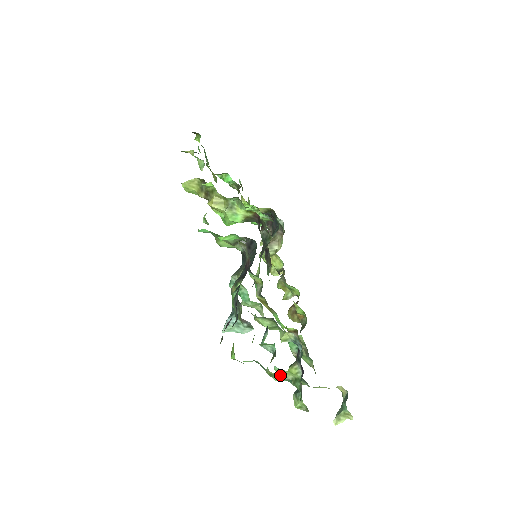
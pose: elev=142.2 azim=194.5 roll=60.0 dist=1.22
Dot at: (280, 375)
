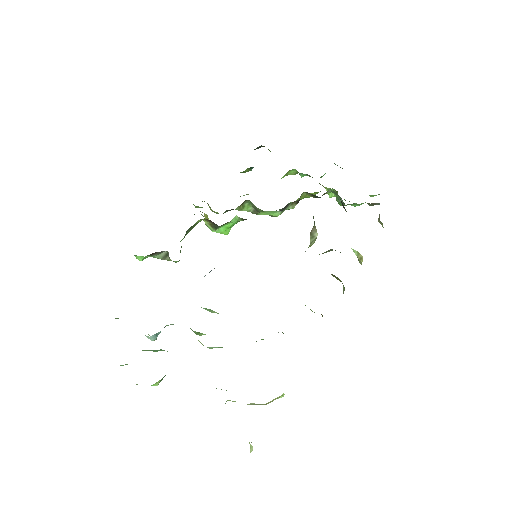
Dot at: occluded
